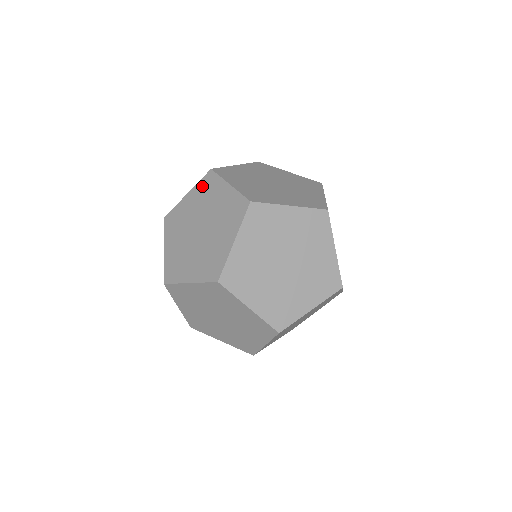
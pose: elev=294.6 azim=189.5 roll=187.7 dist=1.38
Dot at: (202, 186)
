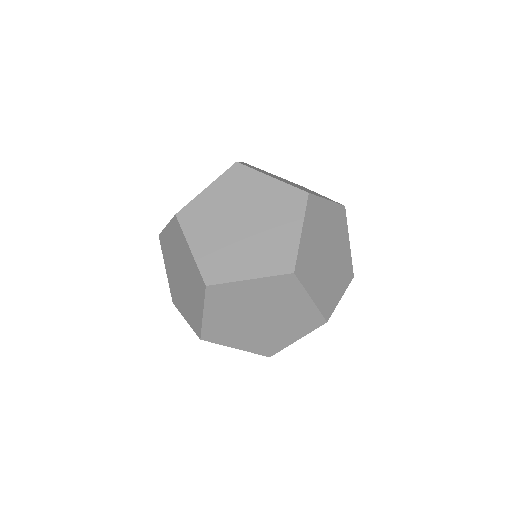
Dot at: occluded
